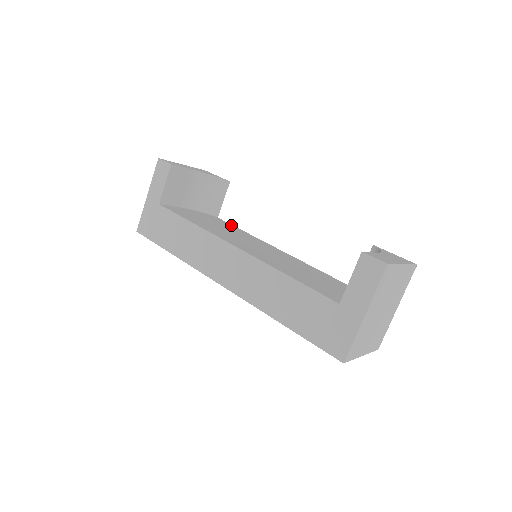
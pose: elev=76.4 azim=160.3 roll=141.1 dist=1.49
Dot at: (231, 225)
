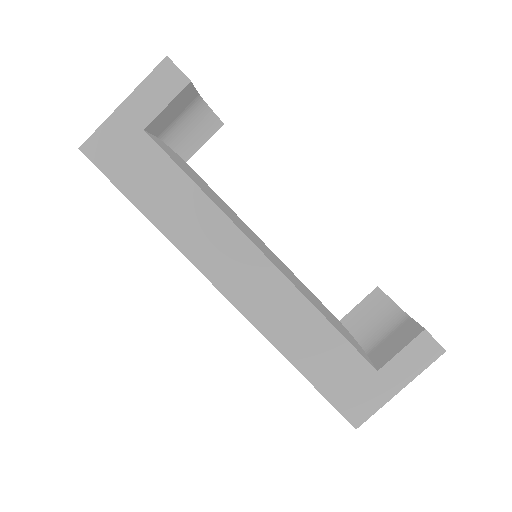
Dot at: (207, 184)
